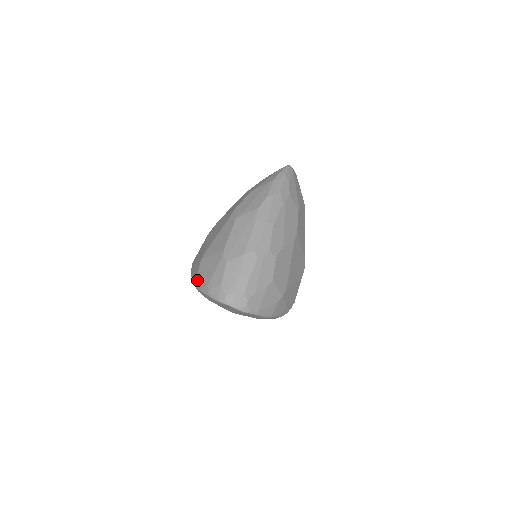
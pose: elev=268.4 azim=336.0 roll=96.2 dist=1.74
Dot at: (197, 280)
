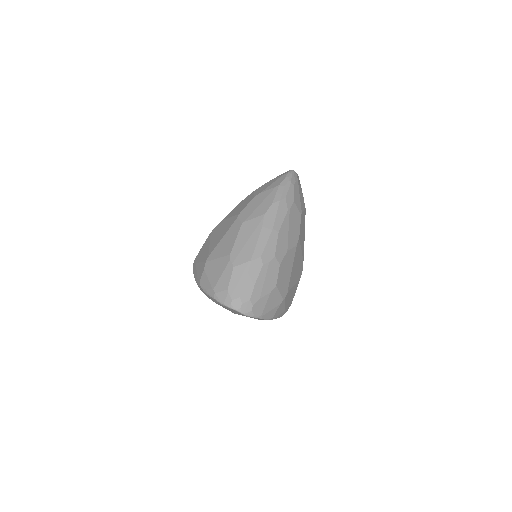
Dot at: (202, 282)
